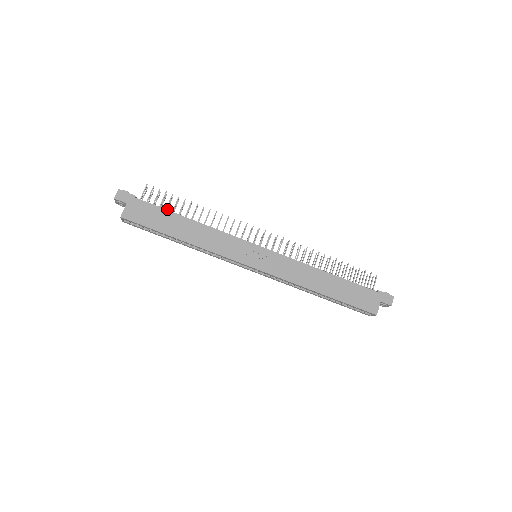
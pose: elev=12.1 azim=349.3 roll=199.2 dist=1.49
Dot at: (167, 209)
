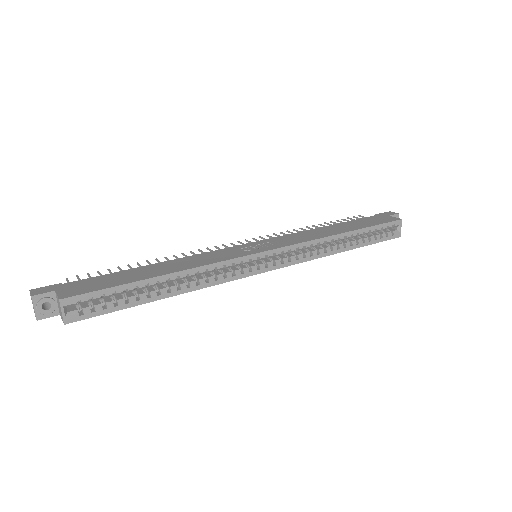
Dot at: occluded
